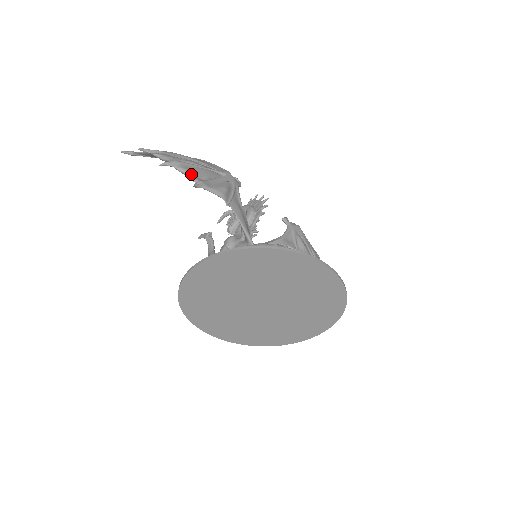
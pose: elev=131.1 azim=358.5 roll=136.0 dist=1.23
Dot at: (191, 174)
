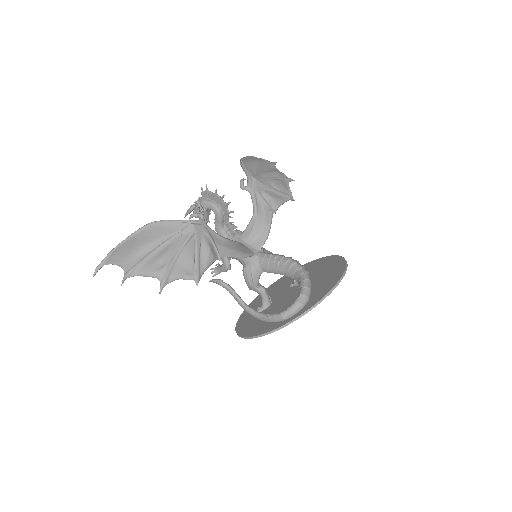
Dot at: (185, 277)
